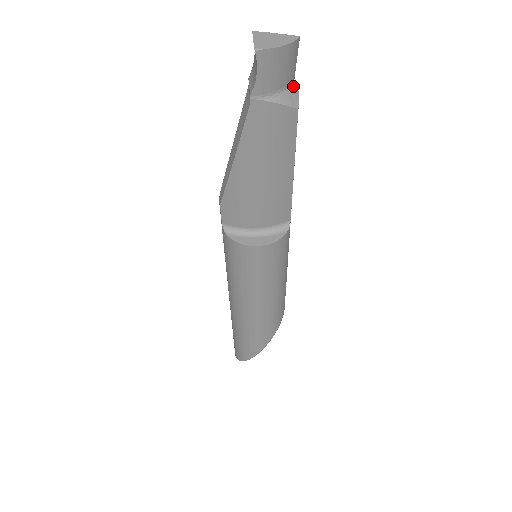
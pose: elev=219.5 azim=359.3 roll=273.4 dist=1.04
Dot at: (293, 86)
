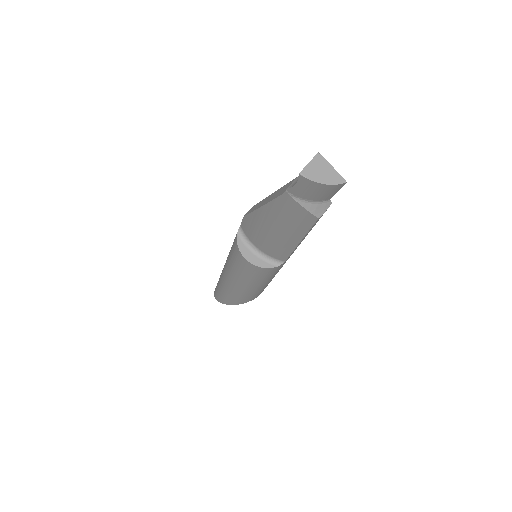
Dot at: (326, 202)
